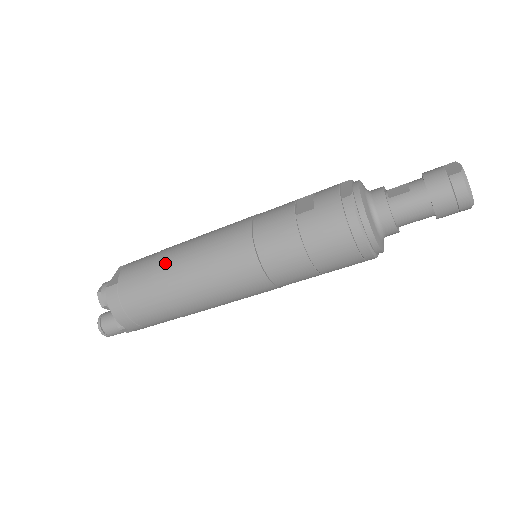
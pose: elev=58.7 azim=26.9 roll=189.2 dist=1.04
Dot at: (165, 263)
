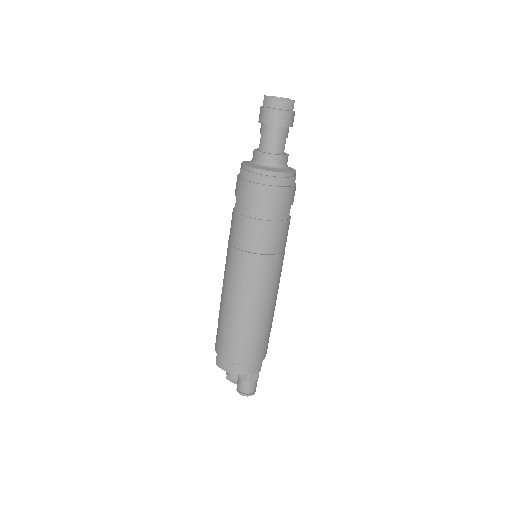
Dot at: (221, 313)
